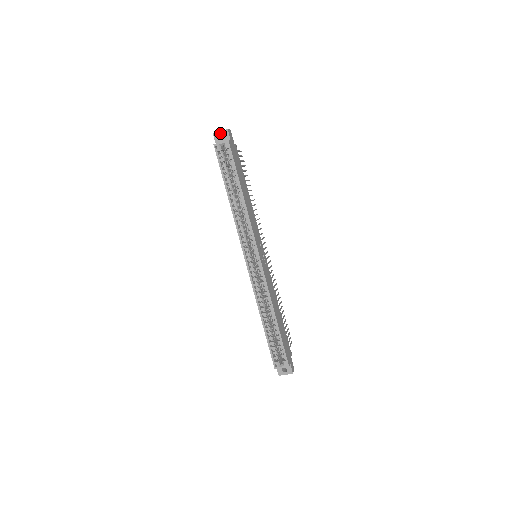
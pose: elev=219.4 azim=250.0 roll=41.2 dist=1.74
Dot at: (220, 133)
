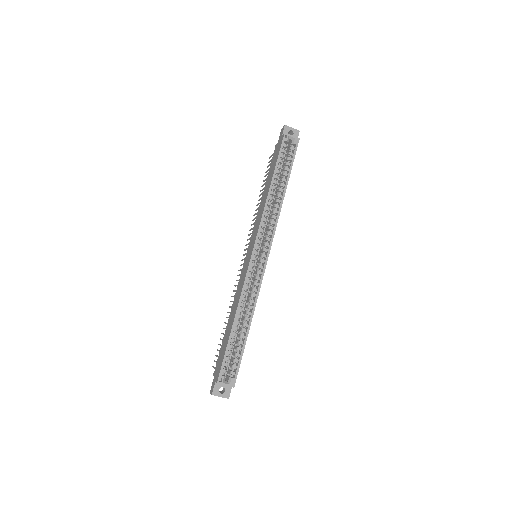
Dot at: (291, 129)
